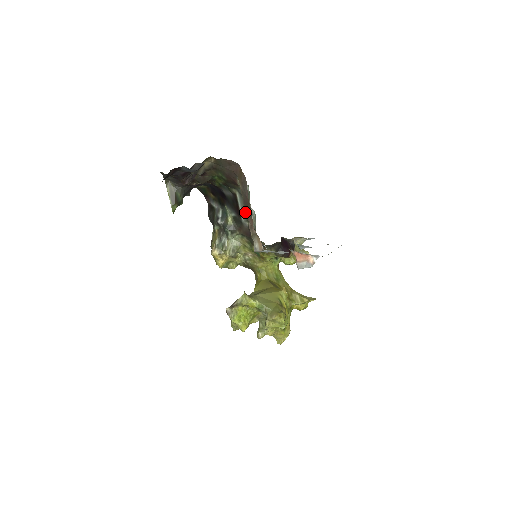
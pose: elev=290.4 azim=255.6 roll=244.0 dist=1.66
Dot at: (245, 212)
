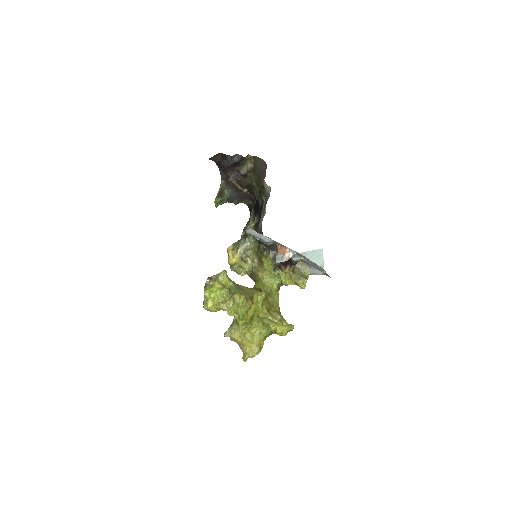
Dot at: occluded
